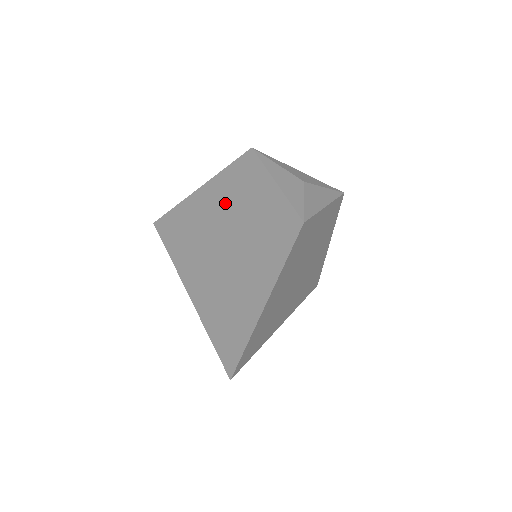
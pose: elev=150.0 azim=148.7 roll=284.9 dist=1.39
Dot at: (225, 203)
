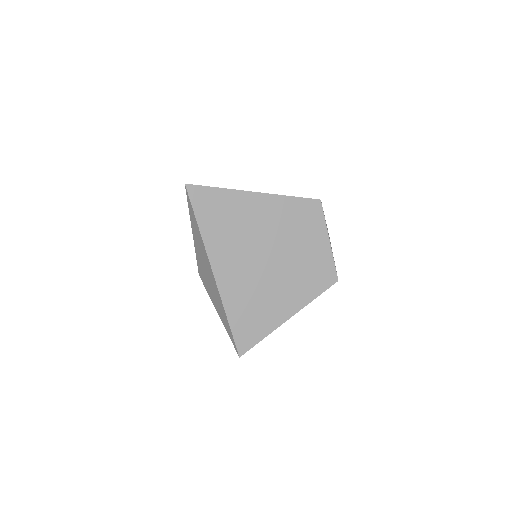
Dot at: (281, 225)
